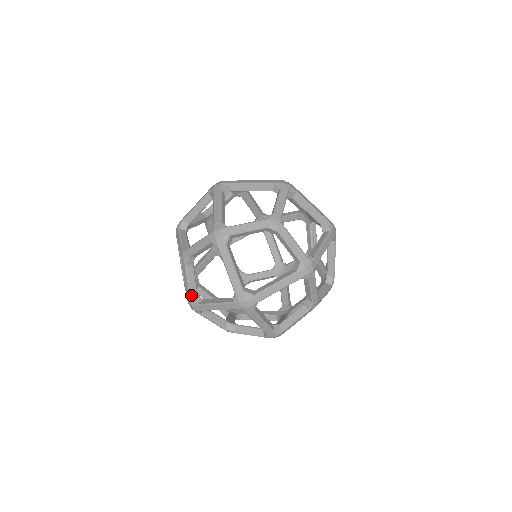
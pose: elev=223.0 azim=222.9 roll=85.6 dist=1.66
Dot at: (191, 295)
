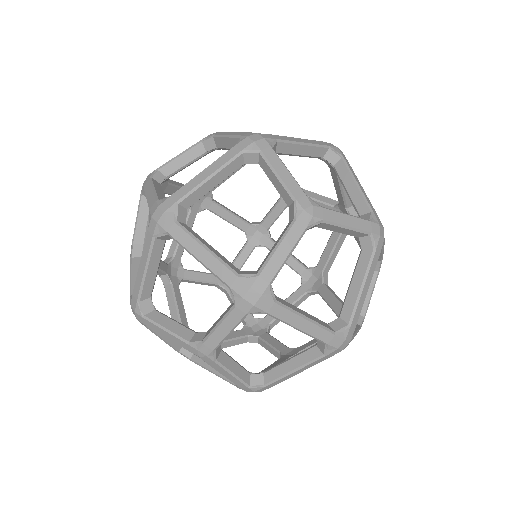
Dot at: (132, 291)
